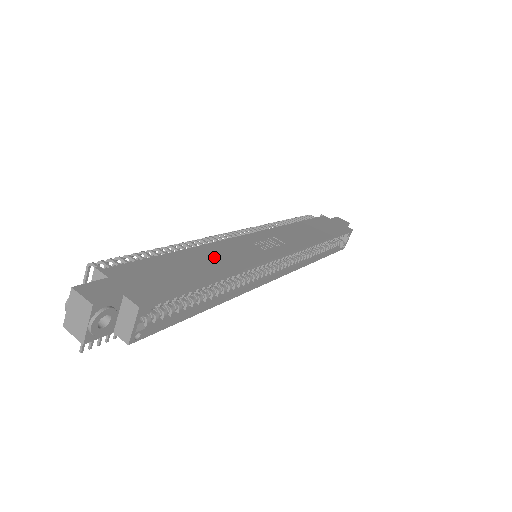
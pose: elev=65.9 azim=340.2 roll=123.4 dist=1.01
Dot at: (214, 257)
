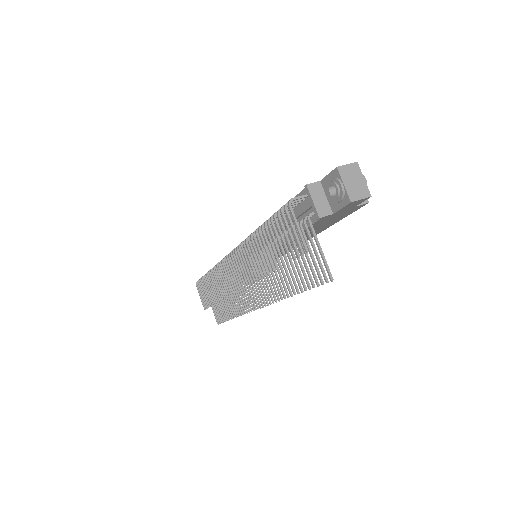
Dot at: occluded
